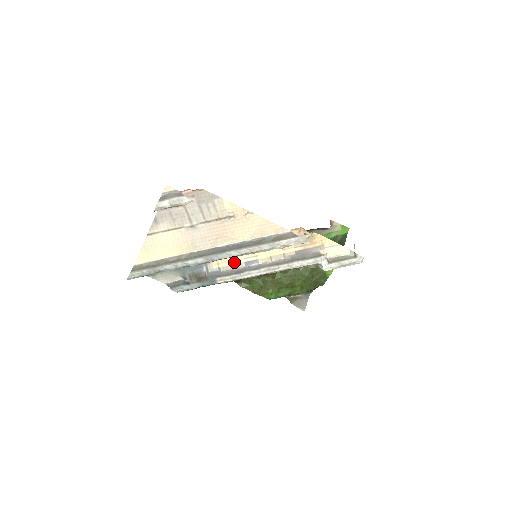
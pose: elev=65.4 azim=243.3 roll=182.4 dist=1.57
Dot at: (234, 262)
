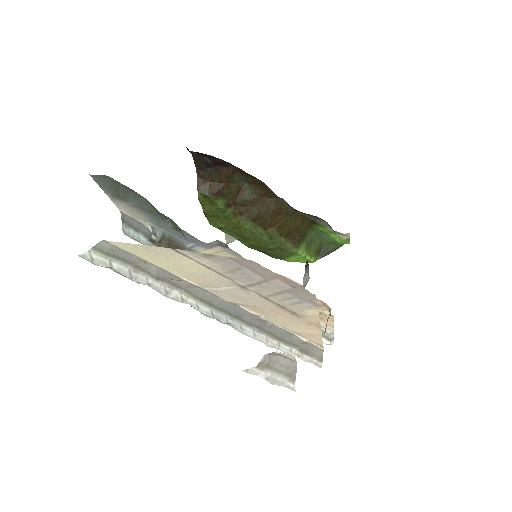
Dot at: occluded
